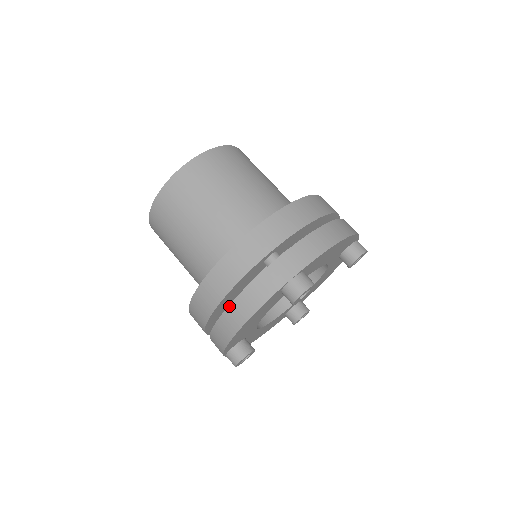
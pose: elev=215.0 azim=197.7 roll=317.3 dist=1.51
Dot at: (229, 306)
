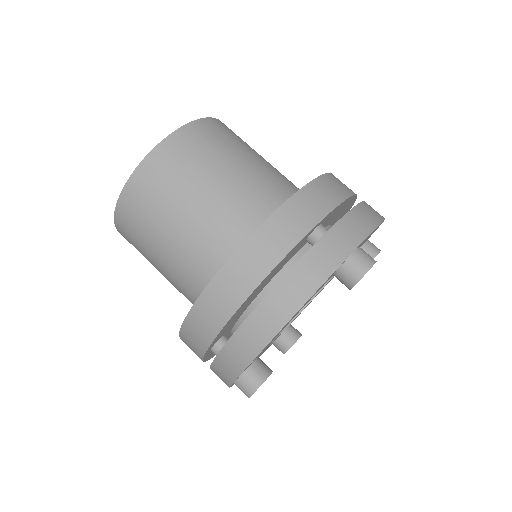
Dot at: (270, 292)
